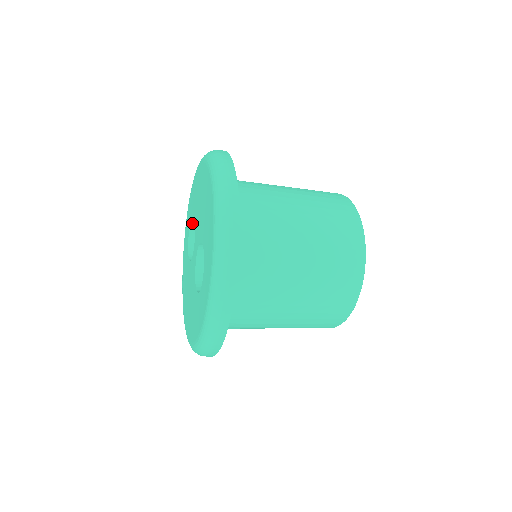
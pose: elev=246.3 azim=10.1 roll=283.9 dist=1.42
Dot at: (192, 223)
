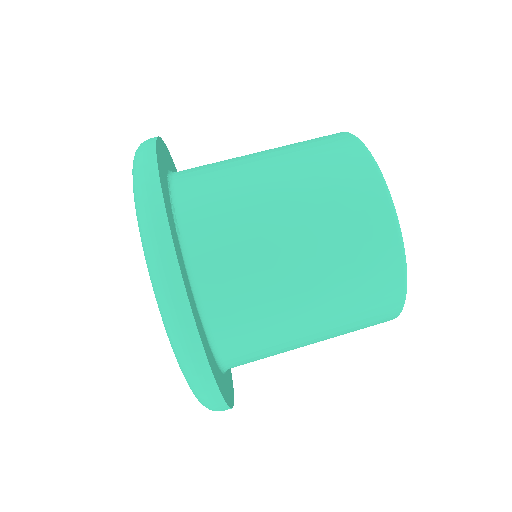
Dot at: occluded
